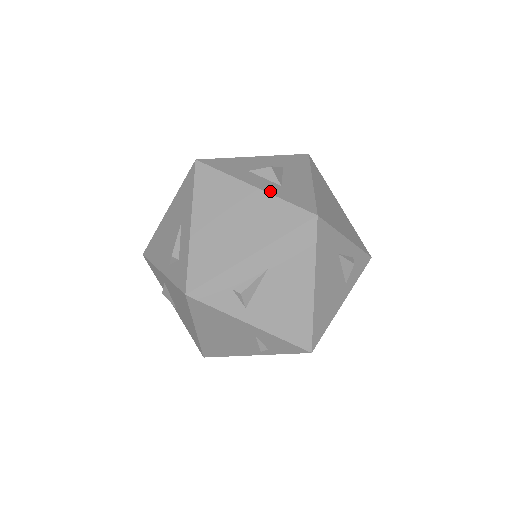
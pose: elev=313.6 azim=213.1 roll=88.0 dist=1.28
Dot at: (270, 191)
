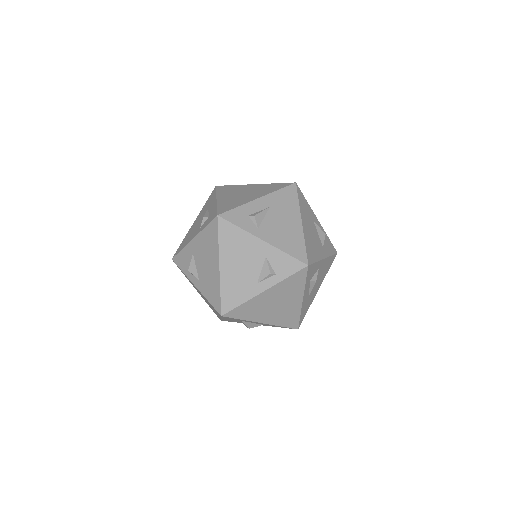
Dot at: occluded
